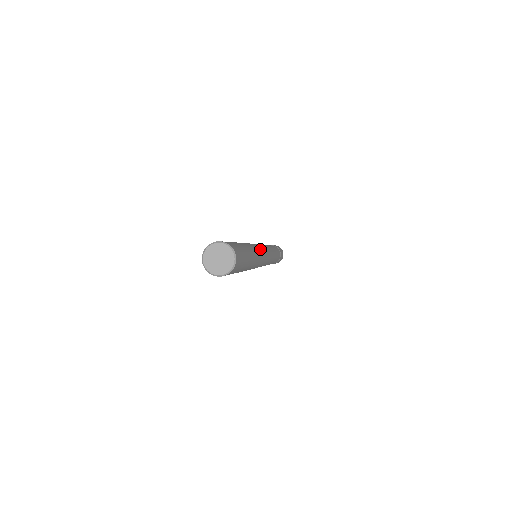
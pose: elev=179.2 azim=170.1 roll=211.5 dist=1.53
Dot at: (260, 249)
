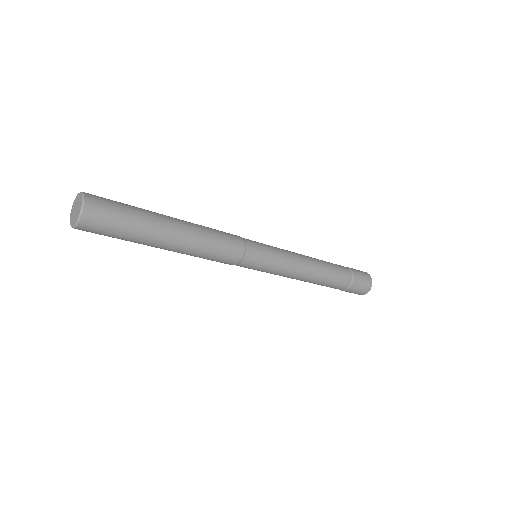
Dot at: (229, 234)
